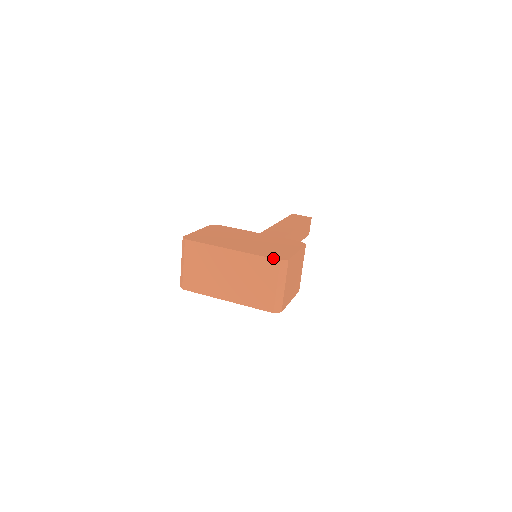
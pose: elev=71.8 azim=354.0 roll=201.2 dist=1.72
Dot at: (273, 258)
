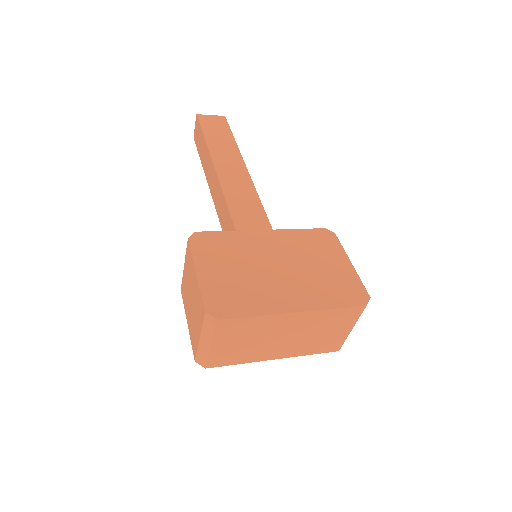
Dot at: (357, 306)
